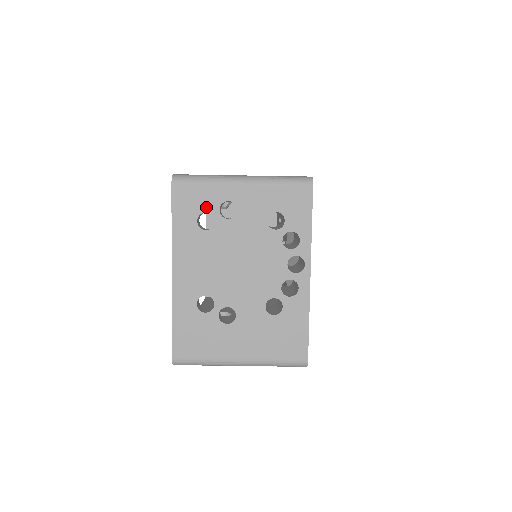
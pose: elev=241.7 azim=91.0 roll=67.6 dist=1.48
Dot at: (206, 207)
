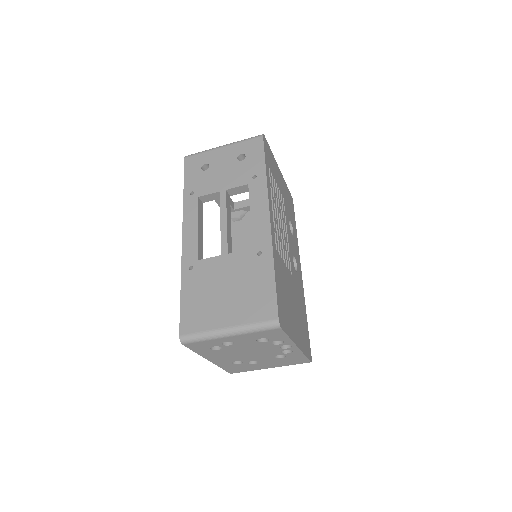
Dot at: (212, 345)
